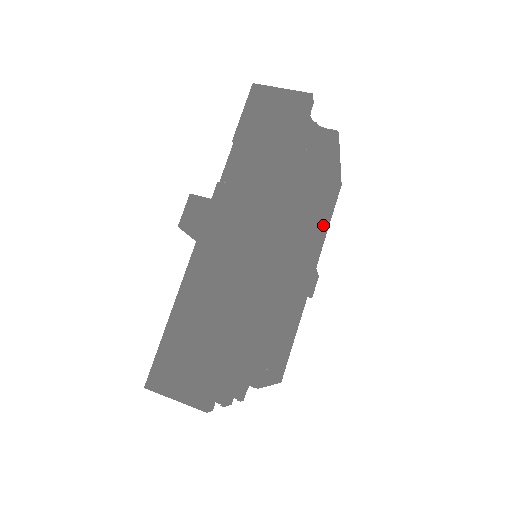
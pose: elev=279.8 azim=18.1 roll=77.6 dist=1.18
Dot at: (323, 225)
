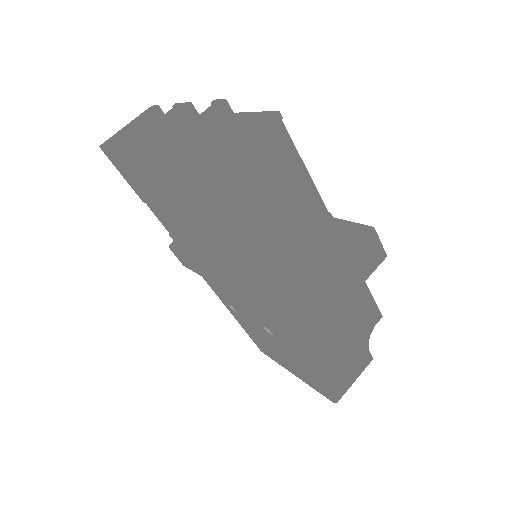
Dot at: occluded
